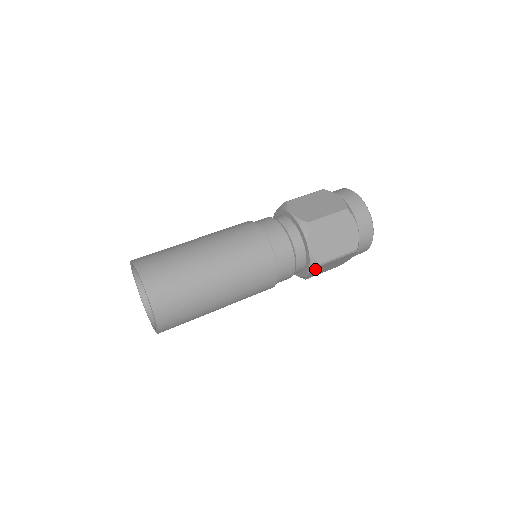
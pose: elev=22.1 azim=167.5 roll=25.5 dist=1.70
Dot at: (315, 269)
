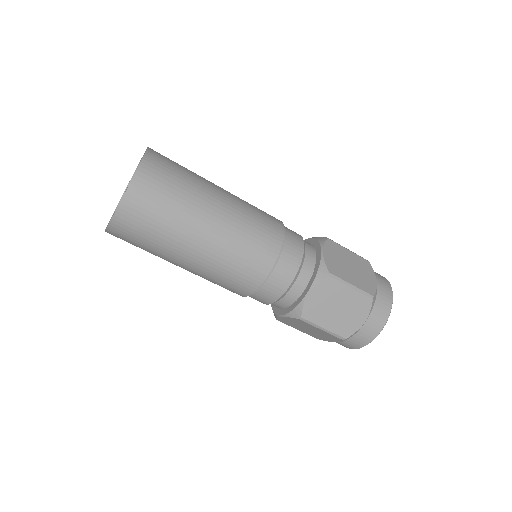
Dot at: (322, 283)
